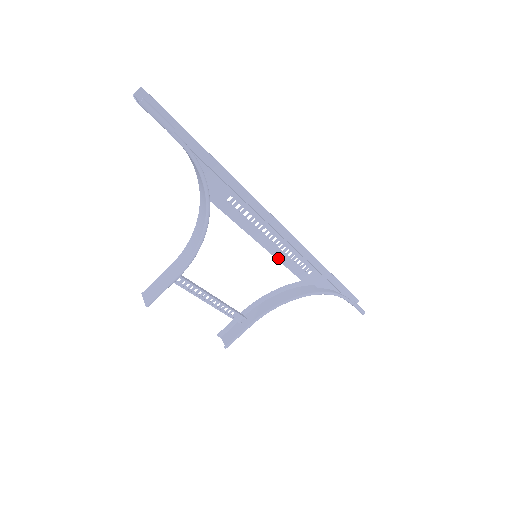
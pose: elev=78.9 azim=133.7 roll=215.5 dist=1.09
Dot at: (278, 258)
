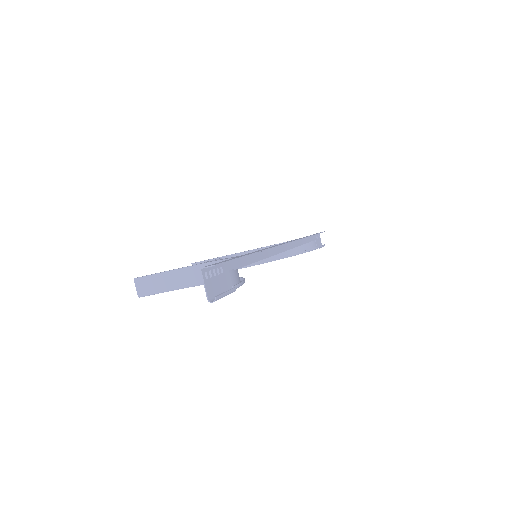
Dot at: occluded
